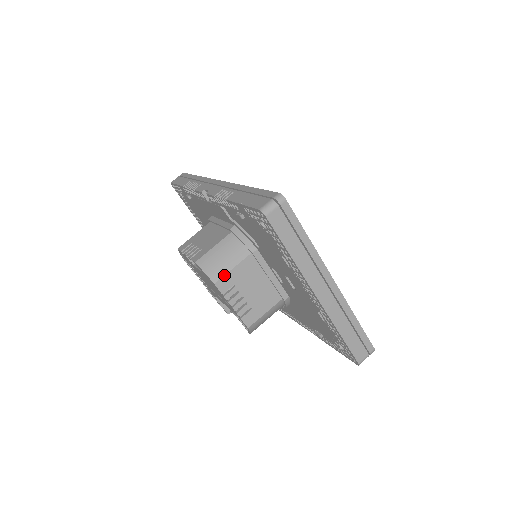
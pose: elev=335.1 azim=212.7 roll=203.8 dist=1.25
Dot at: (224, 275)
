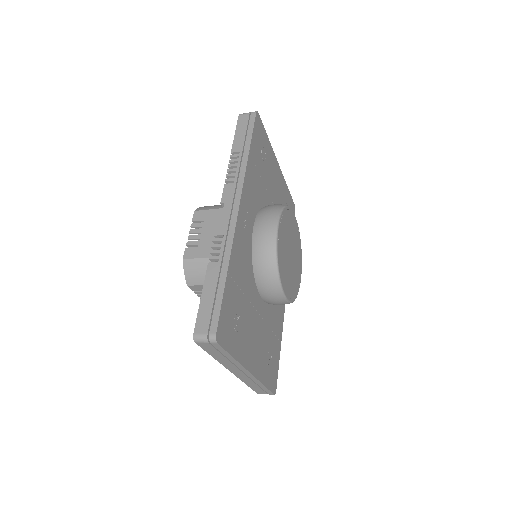
Dot at: (197, 285)
